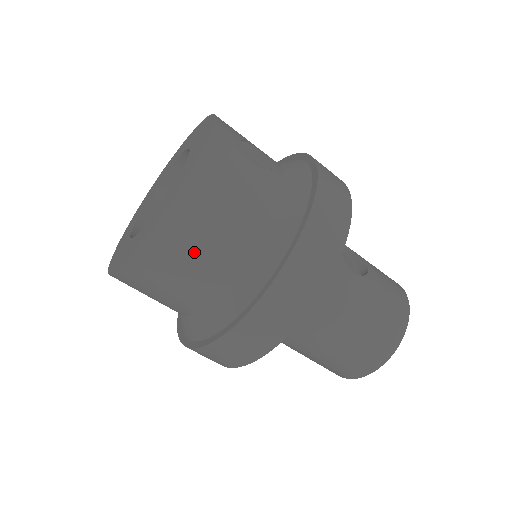
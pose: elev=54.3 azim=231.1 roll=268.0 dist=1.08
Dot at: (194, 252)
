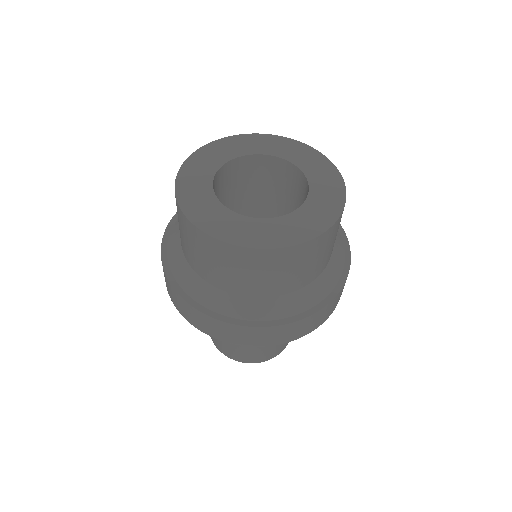
Dot at: (280, 272)
